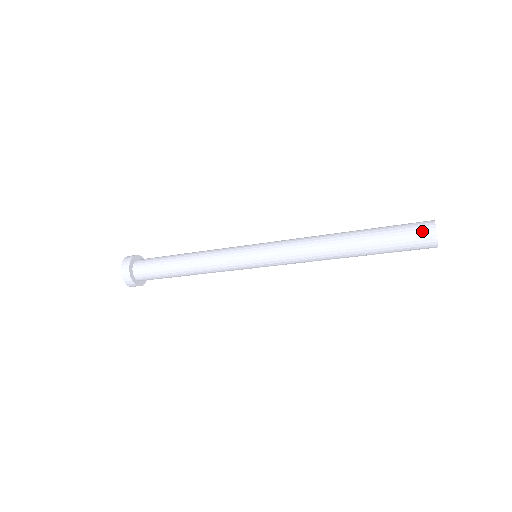
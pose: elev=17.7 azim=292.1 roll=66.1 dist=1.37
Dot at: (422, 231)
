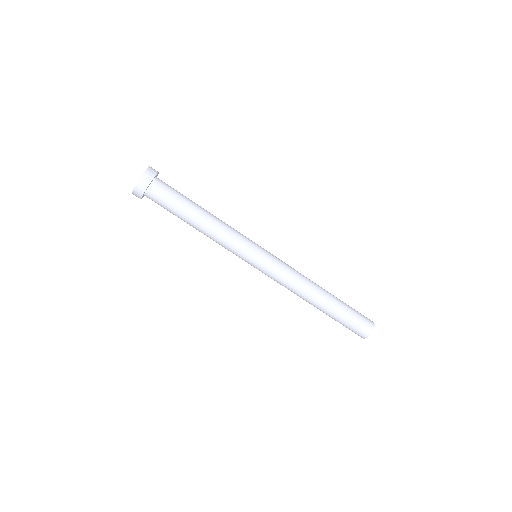
Dot at: occluded
